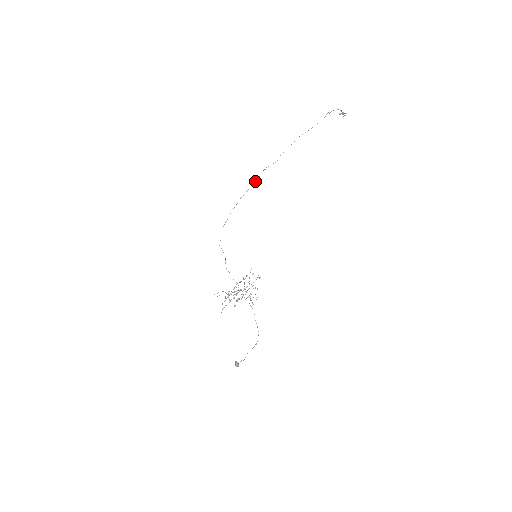
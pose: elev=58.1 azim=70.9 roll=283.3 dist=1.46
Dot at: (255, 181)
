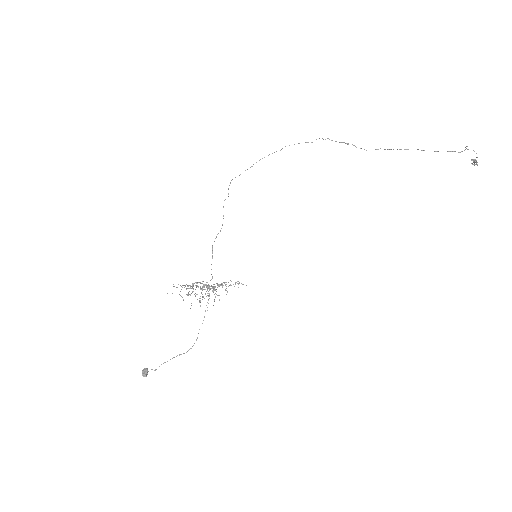
Dot at: occluded
